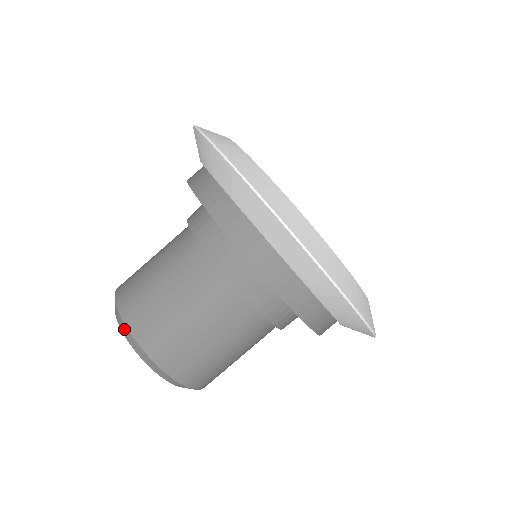
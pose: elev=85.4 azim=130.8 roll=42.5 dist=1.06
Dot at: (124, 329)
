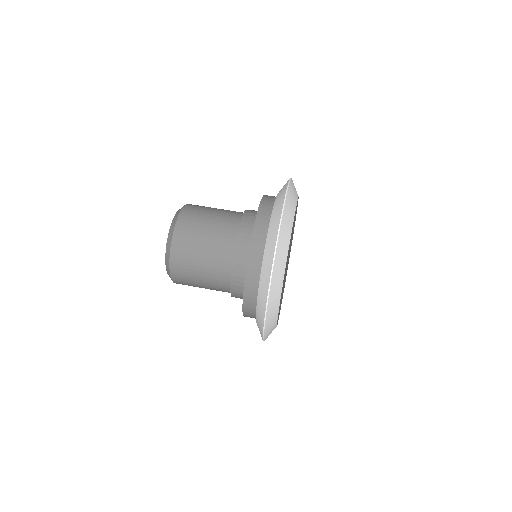
Dot at: (177, 215)
